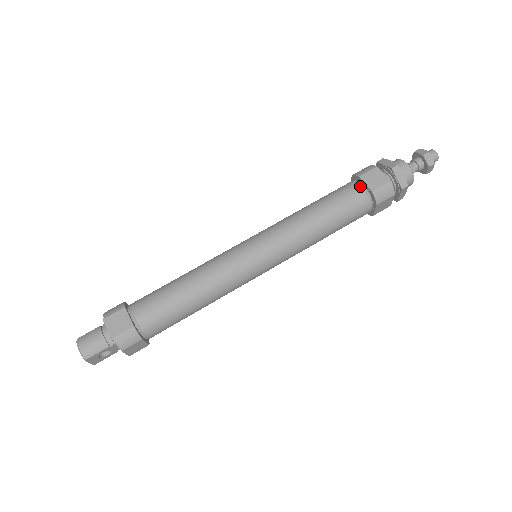
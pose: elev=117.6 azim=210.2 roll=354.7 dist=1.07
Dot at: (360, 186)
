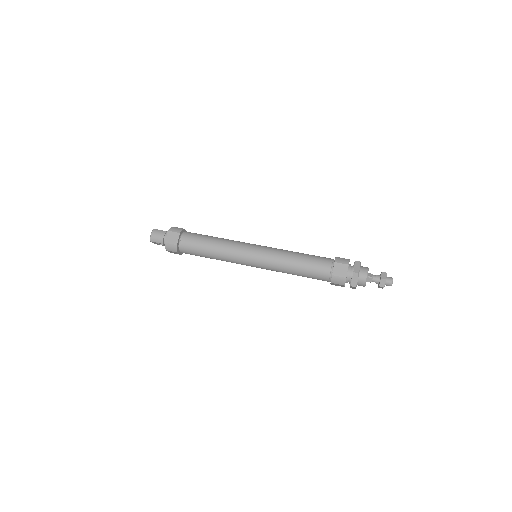
Dot at: (330, 267)
